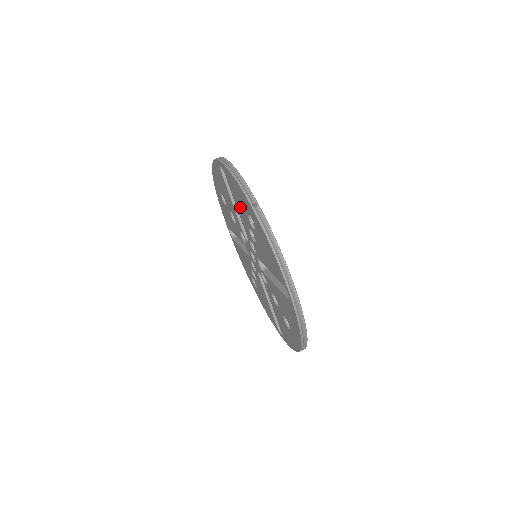
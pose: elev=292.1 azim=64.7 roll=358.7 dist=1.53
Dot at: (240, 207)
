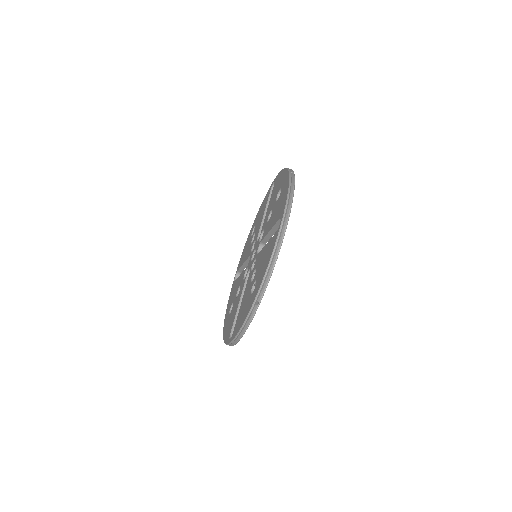
Dot at: (262, 260)
